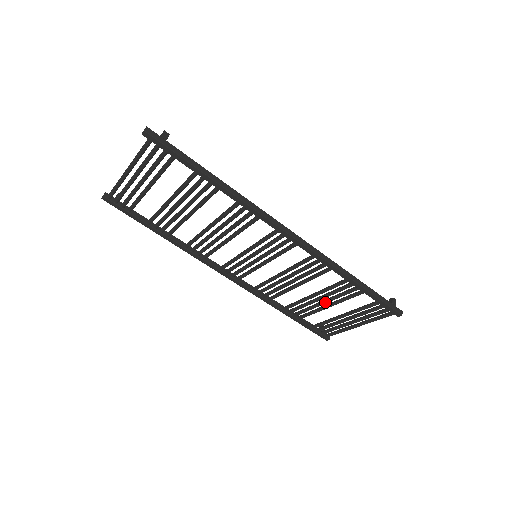
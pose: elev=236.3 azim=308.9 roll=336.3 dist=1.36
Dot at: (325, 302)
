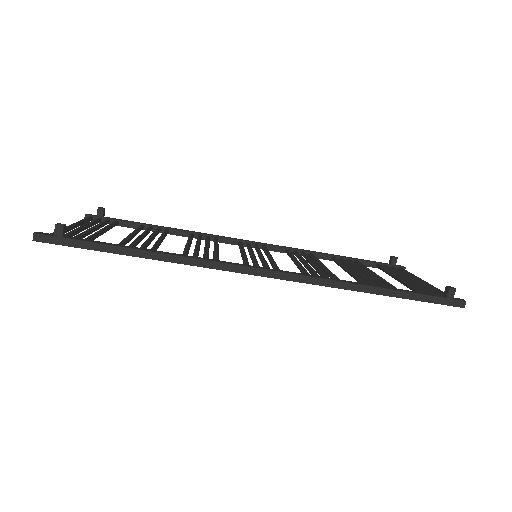
Dot at: occluded
